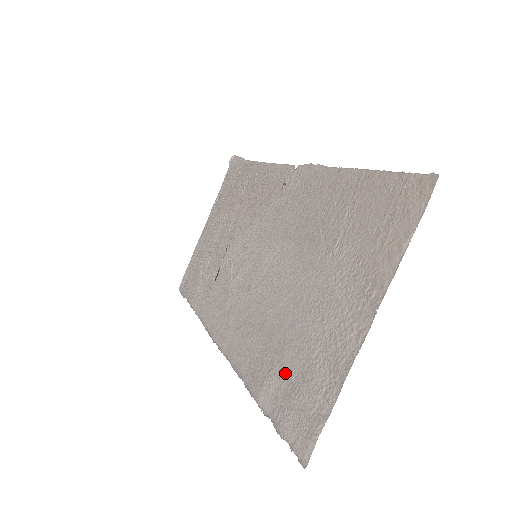
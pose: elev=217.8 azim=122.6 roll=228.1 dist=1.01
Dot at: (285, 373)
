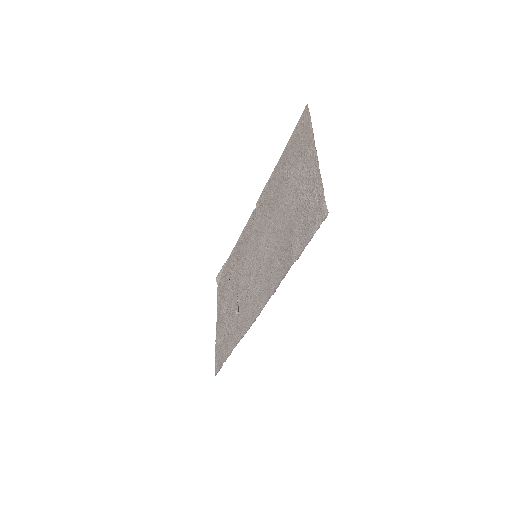
Dot at: (298, 229)
